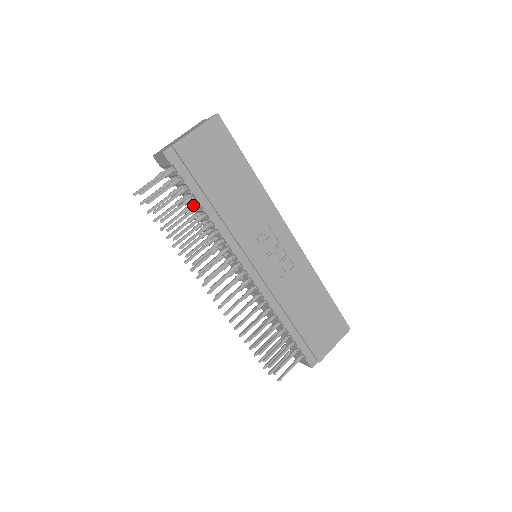
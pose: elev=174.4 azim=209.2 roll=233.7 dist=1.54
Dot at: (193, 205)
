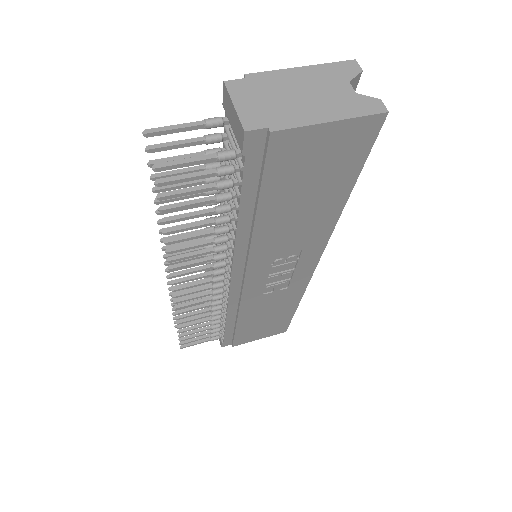
Dot at: occluded
